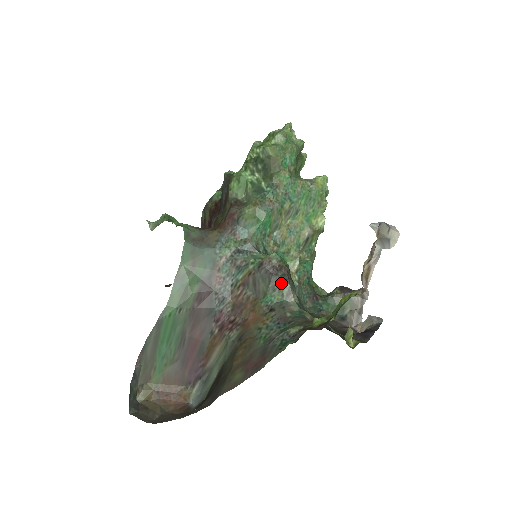
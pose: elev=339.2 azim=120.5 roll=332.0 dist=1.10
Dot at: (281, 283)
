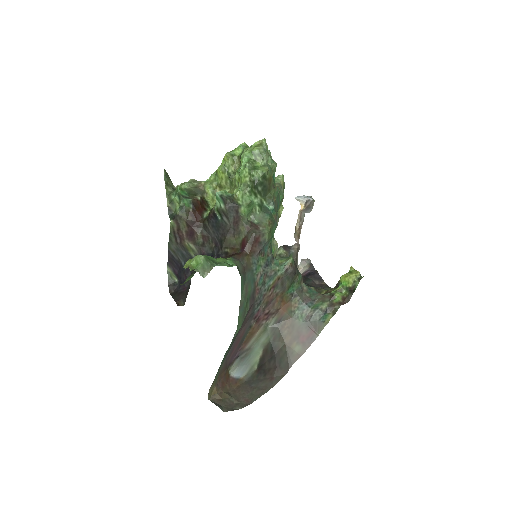
Dot at: (298, 276)
